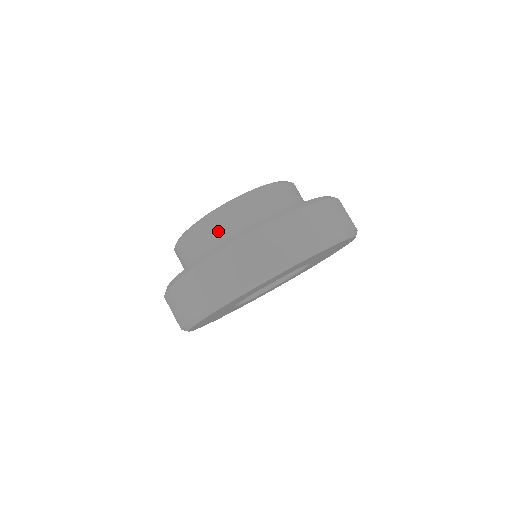
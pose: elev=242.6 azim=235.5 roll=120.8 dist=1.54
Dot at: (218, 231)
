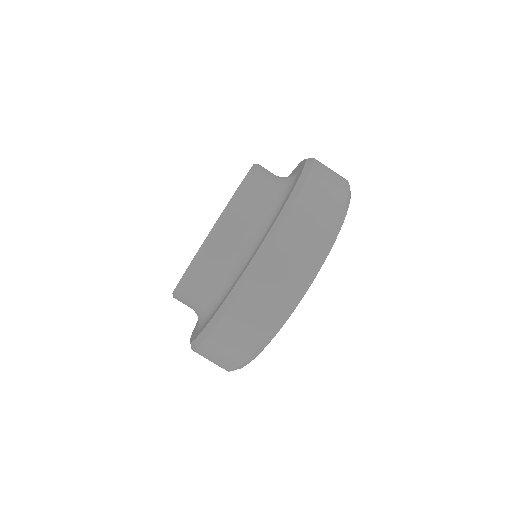
Dot at: occluded
